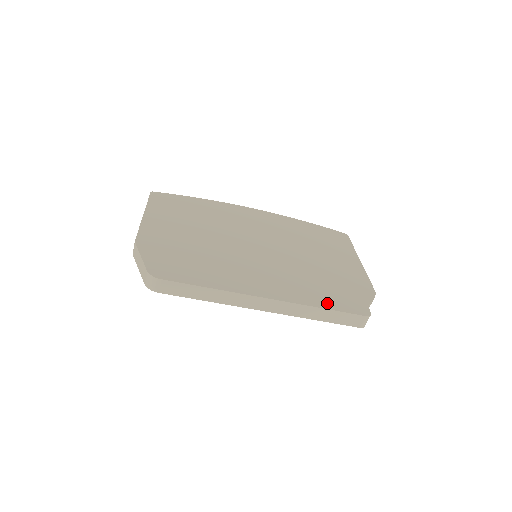
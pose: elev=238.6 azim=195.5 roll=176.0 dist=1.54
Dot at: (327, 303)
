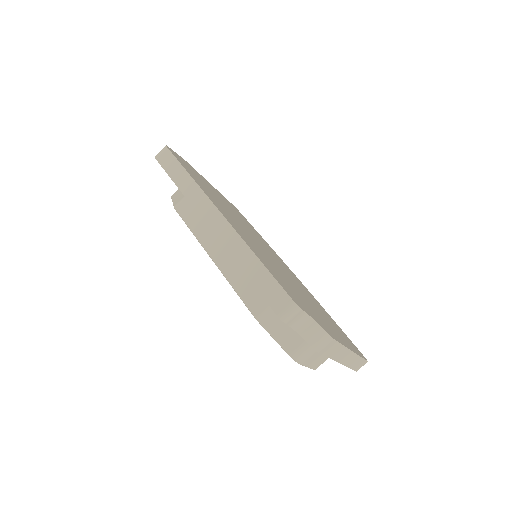
Dot at: (267, 266)
